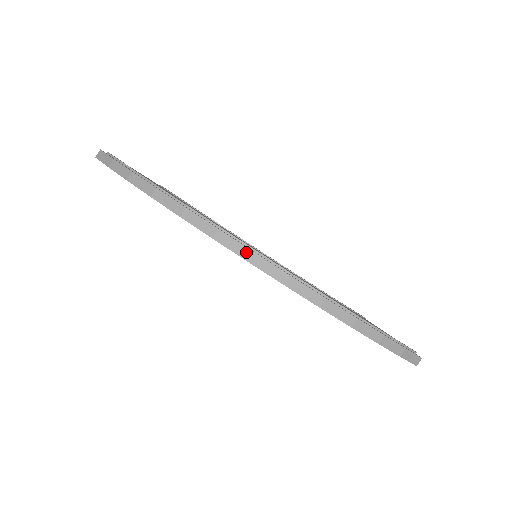
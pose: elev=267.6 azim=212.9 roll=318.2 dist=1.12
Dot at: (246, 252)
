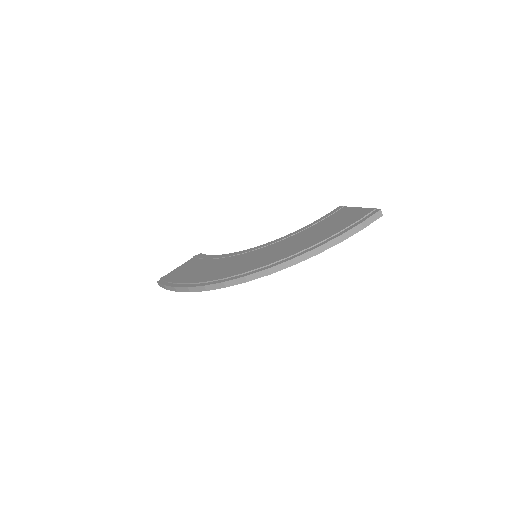
Dot at: (242, 280)
